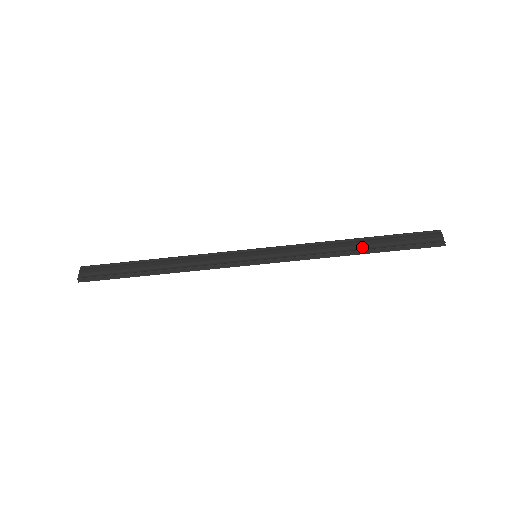
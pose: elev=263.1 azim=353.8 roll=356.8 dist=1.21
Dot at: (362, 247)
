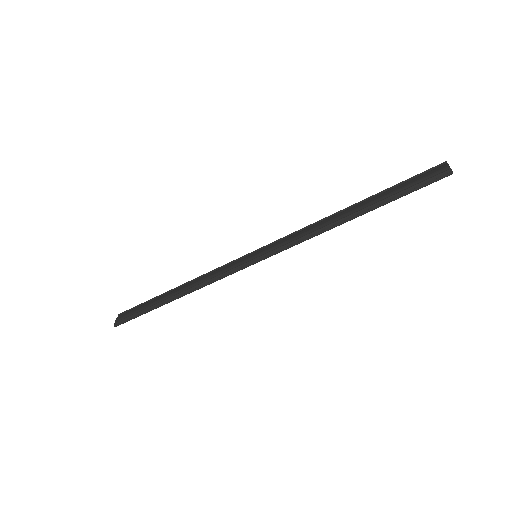
Dot at: (358, 210)
